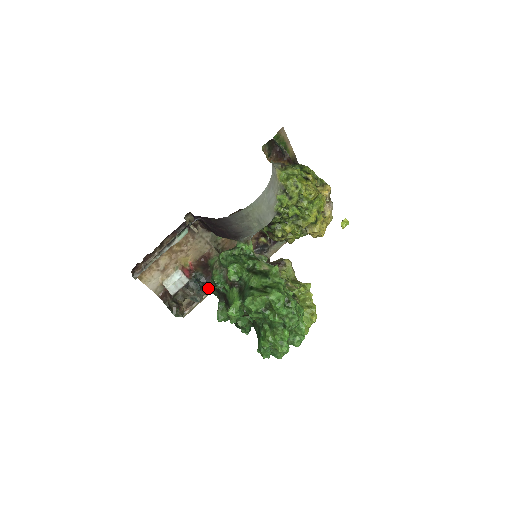
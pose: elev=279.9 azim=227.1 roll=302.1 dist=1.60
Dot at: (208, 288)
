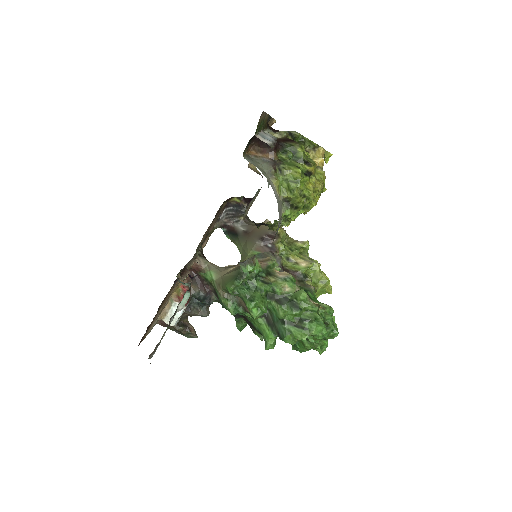
Dot at: occluded
